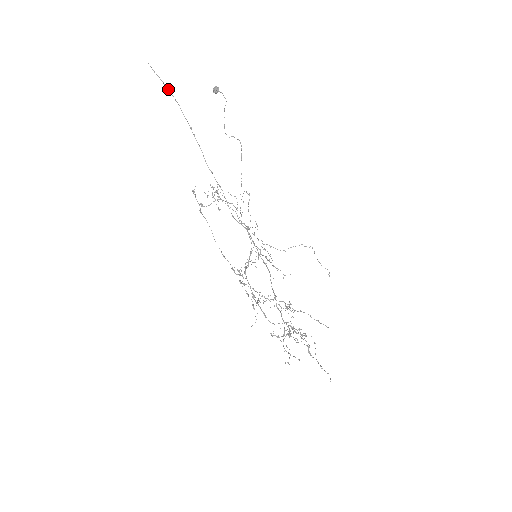
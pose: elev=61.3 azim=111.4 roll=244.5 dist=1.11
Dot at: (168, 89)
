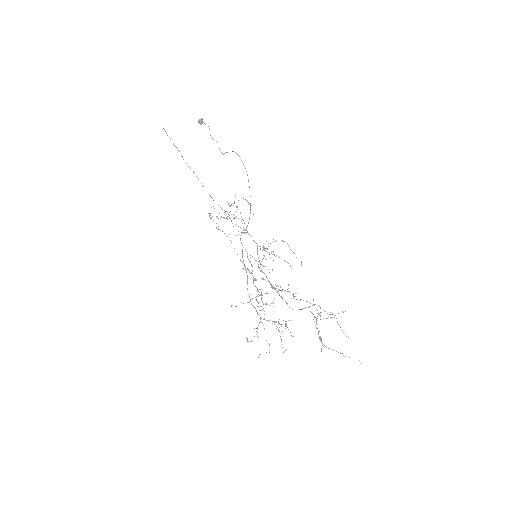
Dot at: (173, 143)
